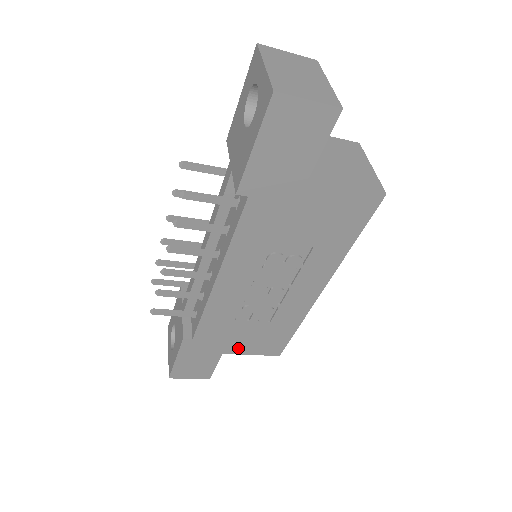
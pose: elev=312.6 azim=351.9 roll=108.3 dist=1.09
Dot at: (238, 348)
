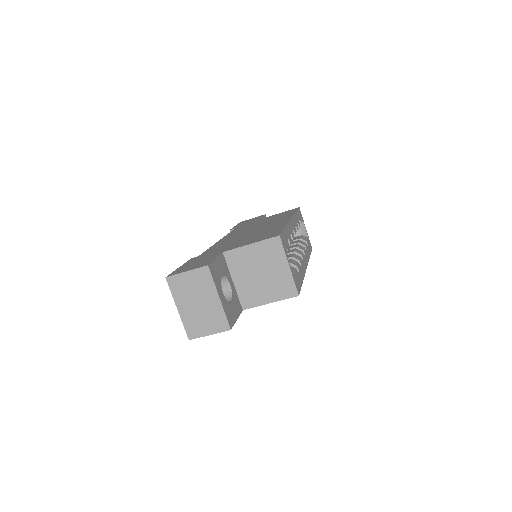
Dot at: occluded
